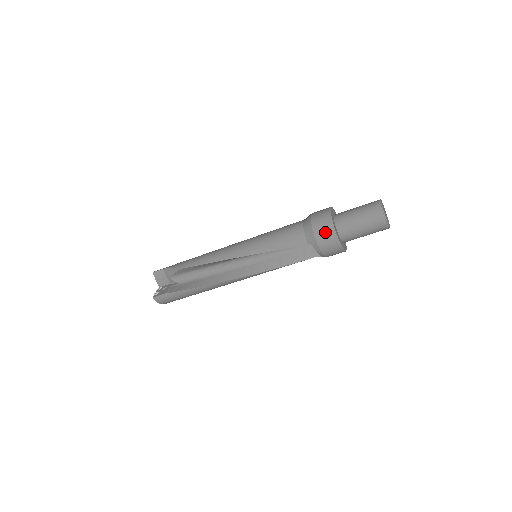
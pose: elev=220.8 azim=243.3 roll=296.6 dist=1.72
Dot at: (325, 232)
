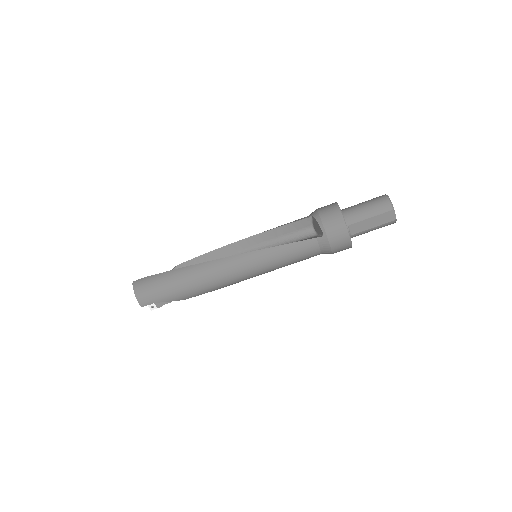
Dot at: (327, 205)
